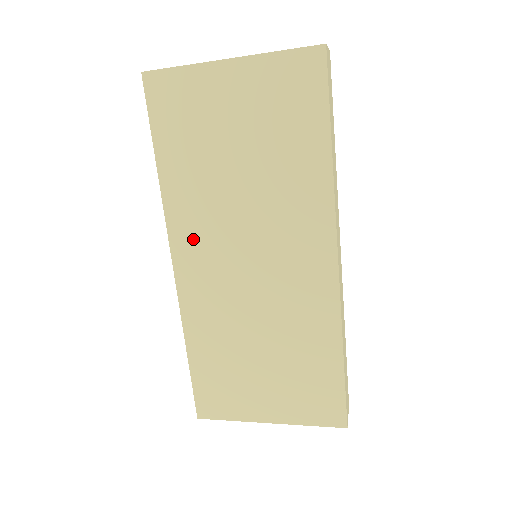
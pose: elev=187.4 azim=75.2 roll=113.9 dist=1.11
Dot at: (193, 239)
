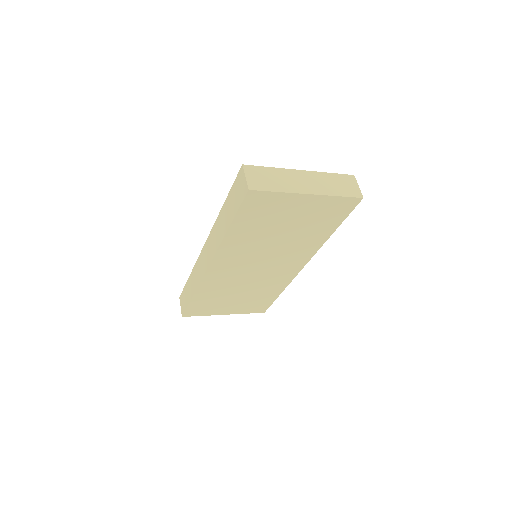
Dot at: (230, 258)
